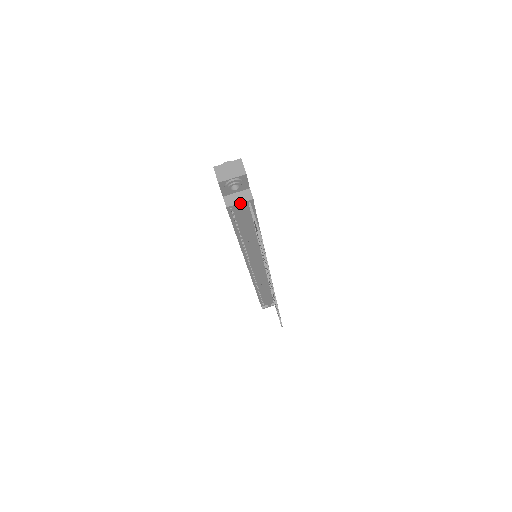
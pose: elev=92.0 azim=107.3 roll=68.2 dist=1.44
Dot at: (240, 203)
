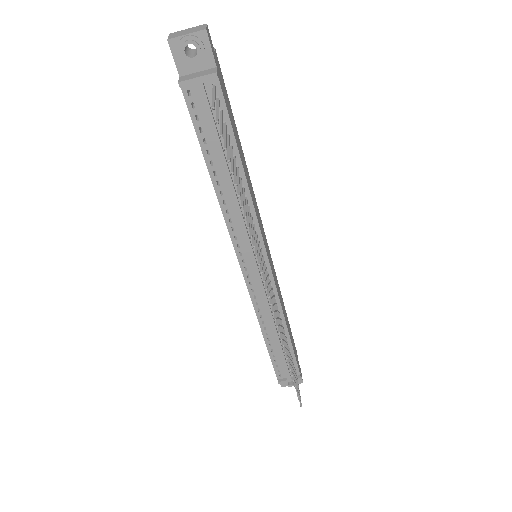
Dot at: (198, 78)
